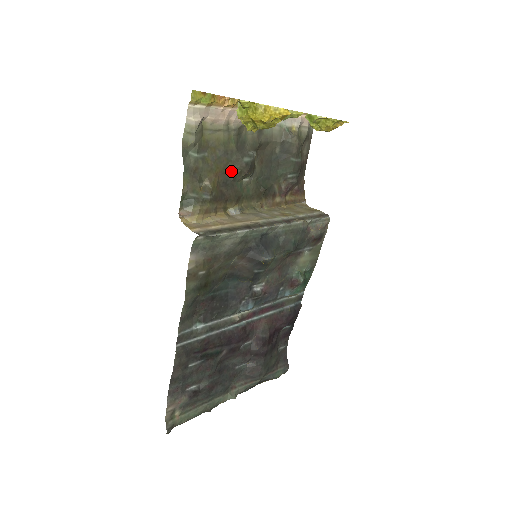
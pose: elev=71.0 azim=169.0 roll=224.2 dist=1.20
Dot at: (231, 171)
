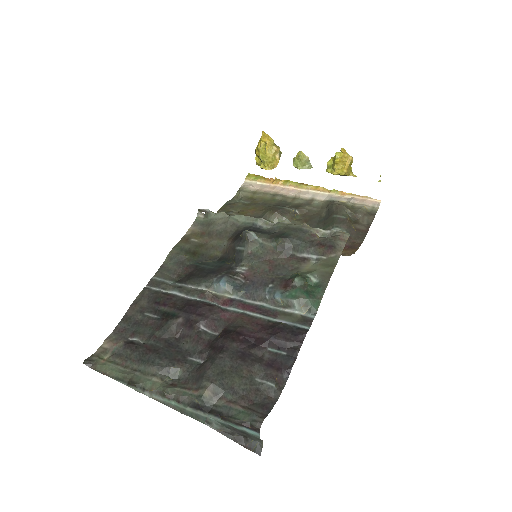
Dot at: (264, 212)
